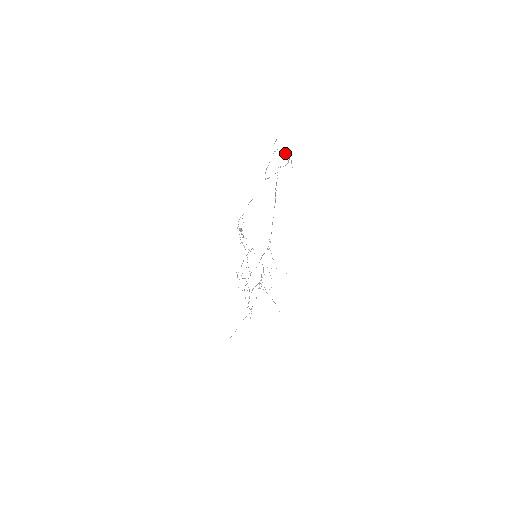
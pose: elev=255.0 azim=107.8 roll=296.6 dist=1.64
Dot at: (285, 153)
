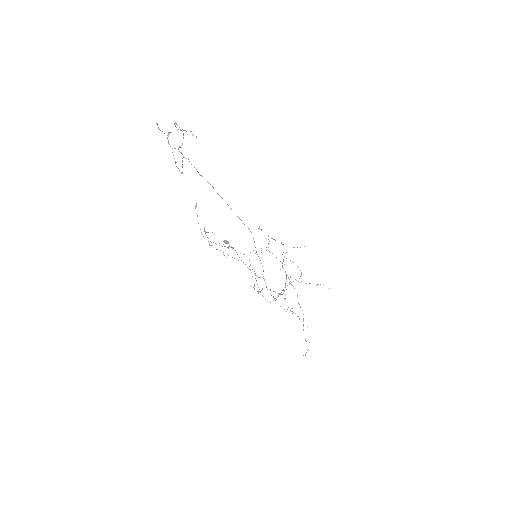
Dot at: (178, 129)
